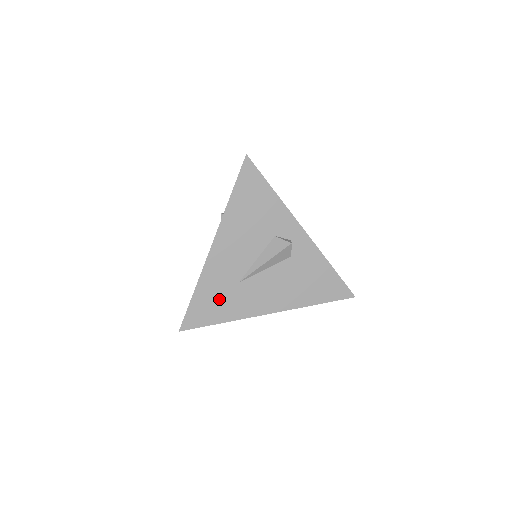
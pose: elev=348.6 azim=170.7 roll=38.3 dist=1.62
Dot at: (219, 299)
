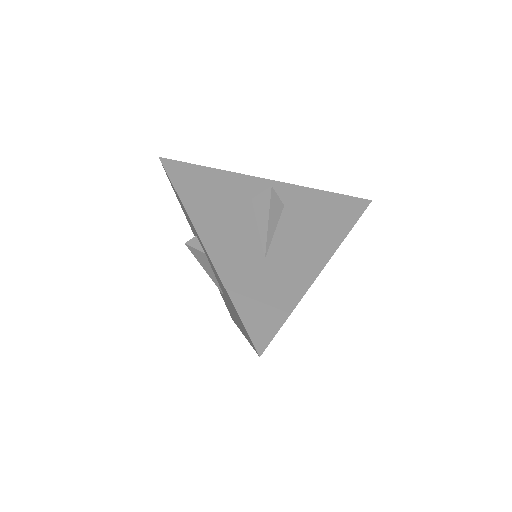
Dot at: (264, 288)
